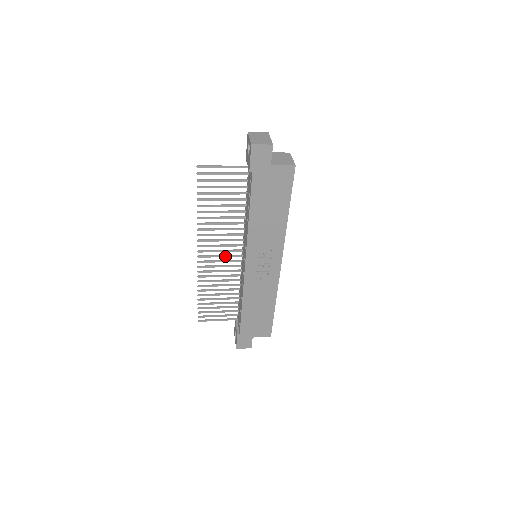
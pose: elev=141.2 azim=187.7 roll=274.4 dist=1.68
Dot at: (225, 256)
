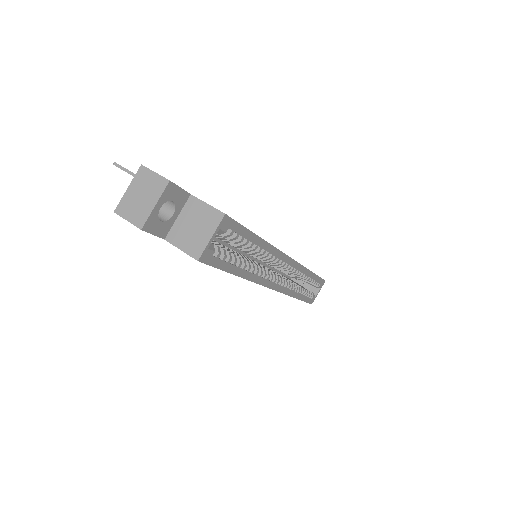
Dot at: occluded
